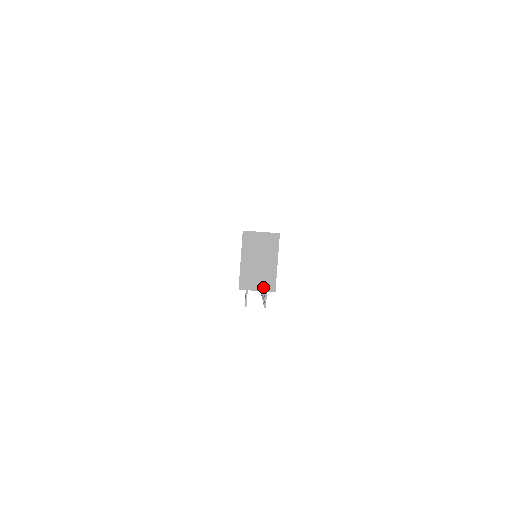
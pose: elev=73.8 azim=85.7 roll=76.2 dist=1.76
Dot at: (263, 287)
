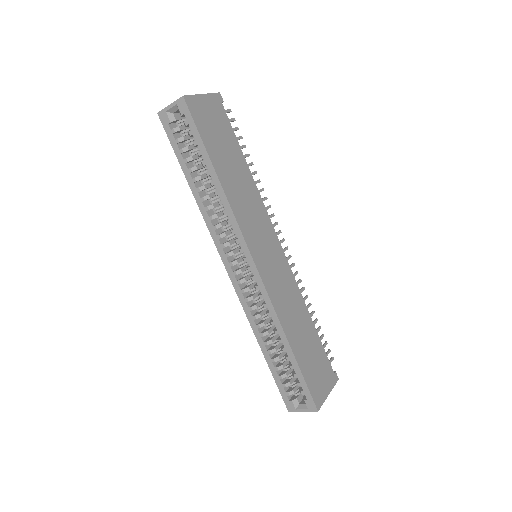
Dot at: occluded
